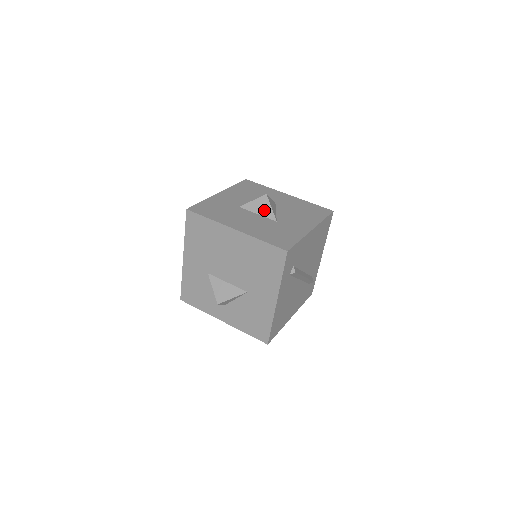
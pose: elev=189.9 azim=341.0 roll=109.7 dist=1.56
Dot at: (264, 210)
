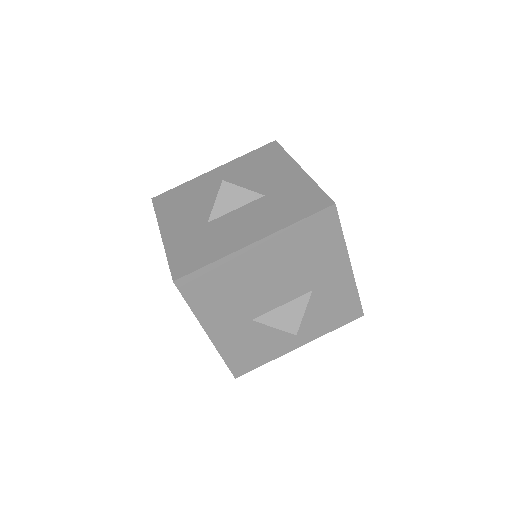
Dot at: (239, 198)
